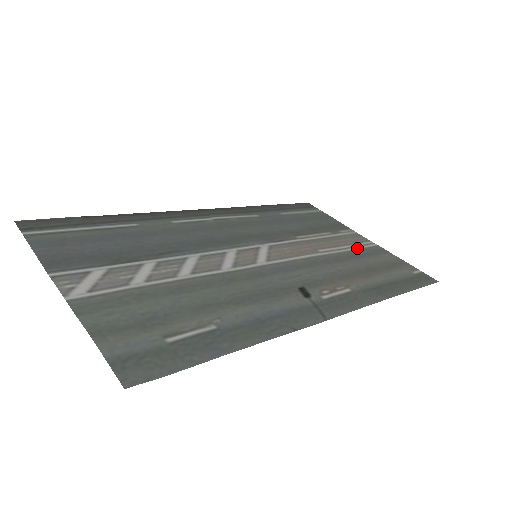
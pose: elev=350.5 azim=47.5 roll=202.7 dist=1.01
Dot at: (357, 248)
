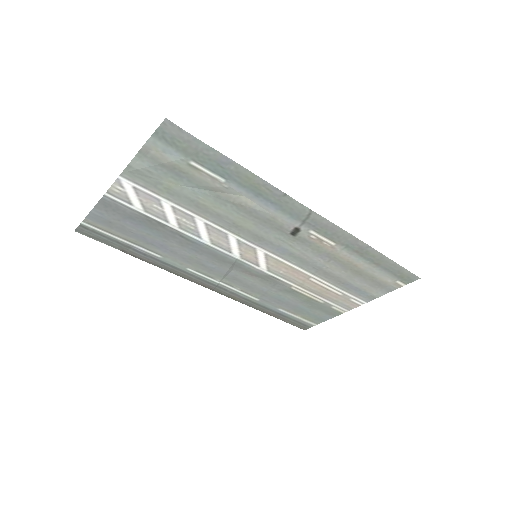
Dot at: (346, 293)
